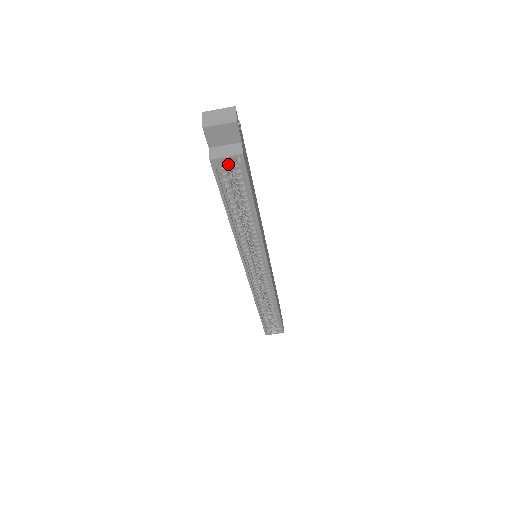
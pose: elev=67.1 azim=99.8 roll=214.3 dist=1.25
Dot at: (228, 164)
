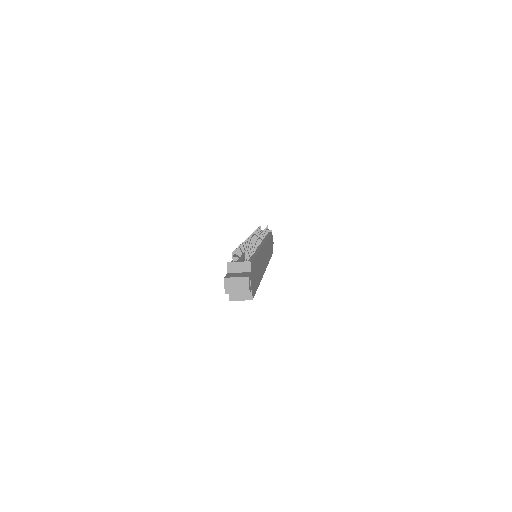
Dot at: occluded
